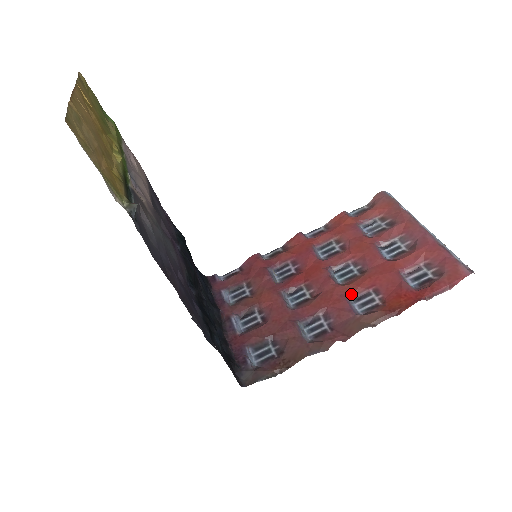
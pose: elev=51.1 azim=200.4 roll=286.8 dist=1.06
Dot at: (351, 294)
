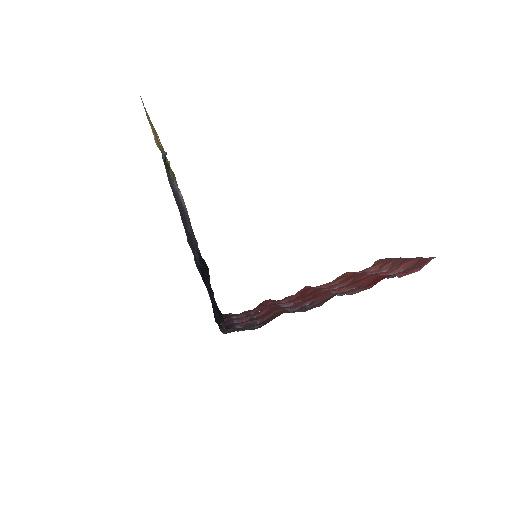
Dot at: (336, 291)
